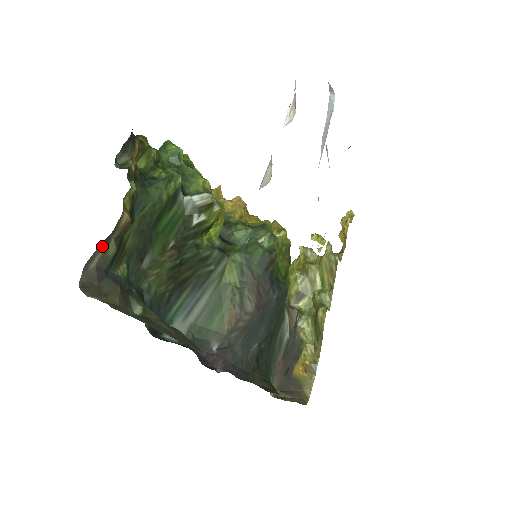
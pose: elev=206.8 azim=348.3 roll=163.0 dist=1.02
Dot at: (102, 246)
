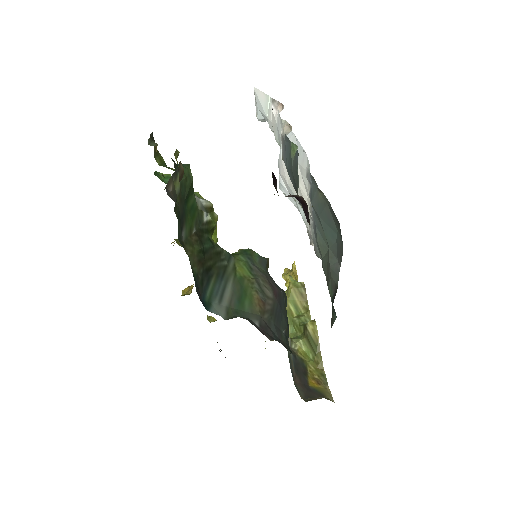
Dot at: (172, 179)
